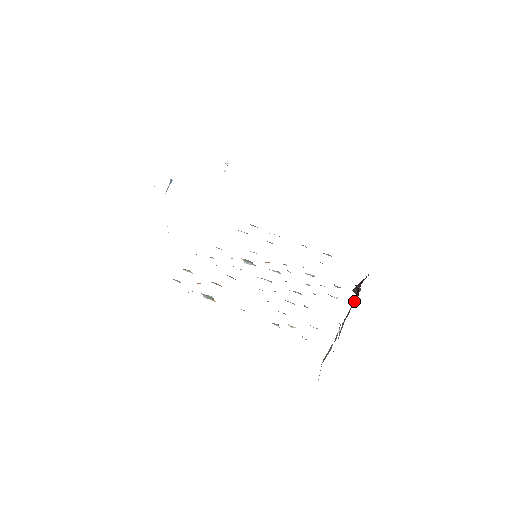
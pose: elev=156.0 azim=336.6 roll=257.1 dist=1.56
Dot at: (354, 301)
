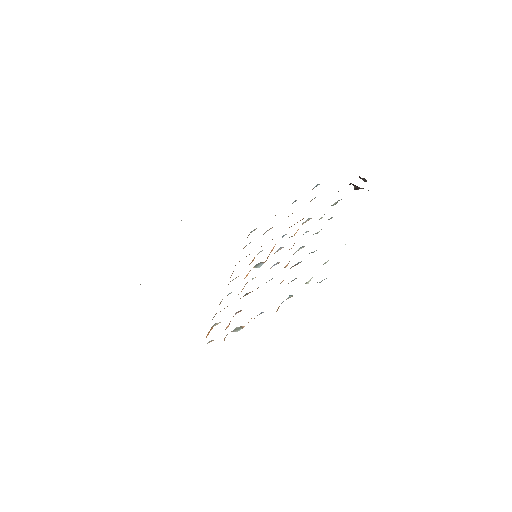
Dot at: occluded
